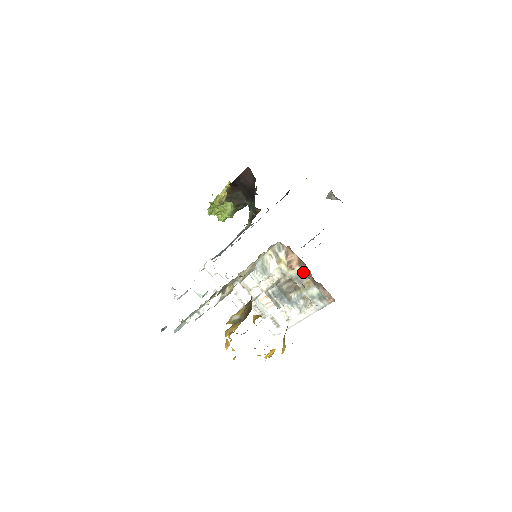
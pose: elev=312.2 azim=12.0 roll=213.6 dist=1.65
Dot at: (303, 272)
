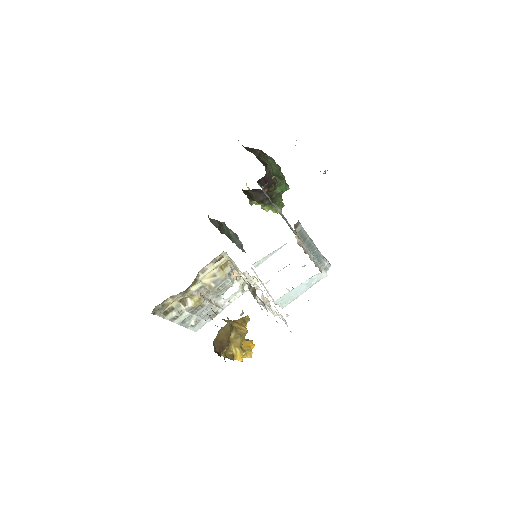
Dot at: occluded
